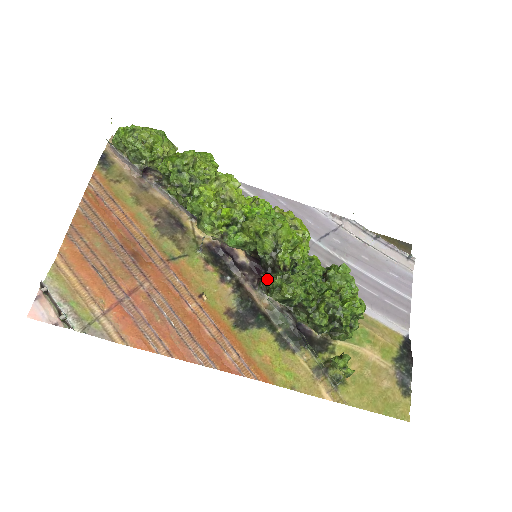
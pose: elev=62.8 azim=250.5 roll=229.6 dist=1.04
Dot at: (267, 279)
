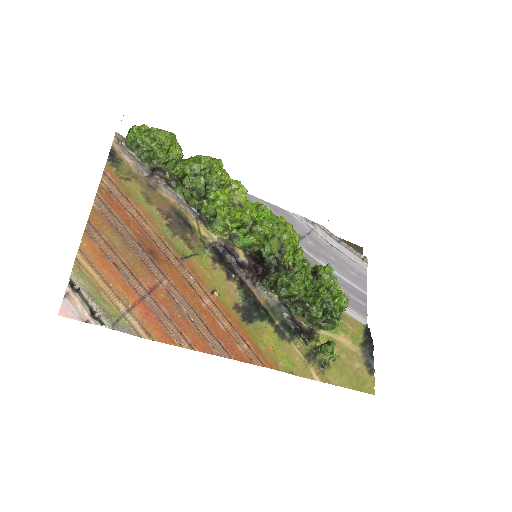
Dot at: (273, 277)
